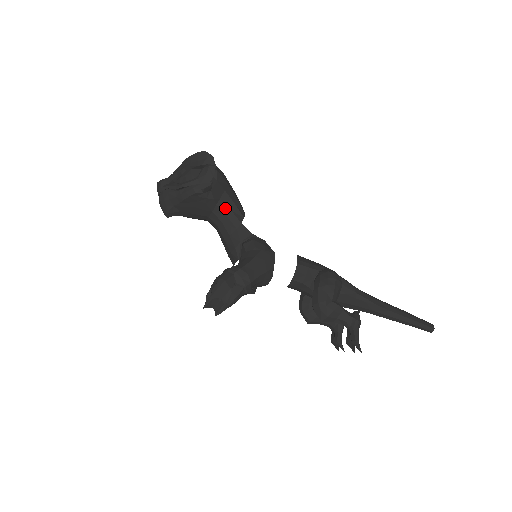
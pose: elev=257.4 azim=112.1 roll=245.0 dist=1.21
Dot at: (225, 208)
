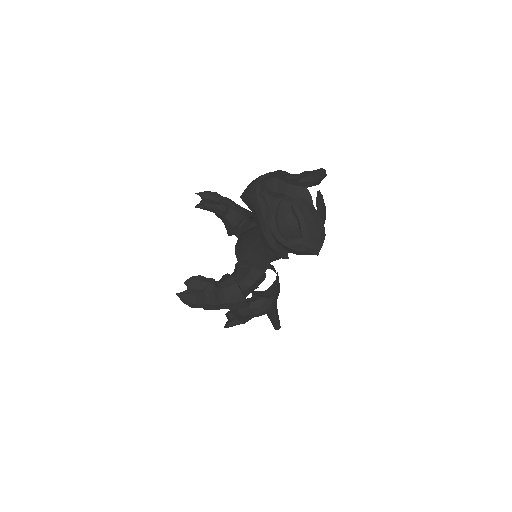
Dot at: occluded
